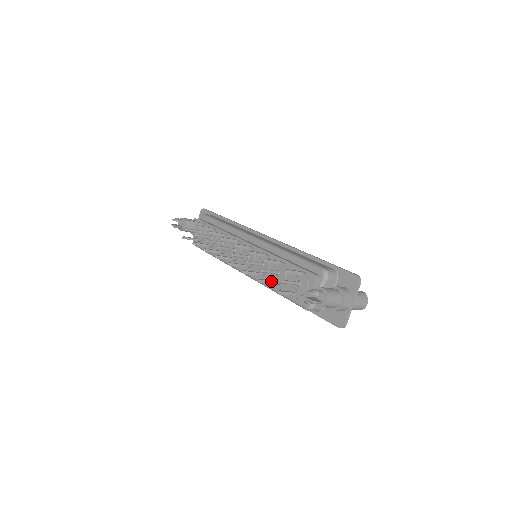
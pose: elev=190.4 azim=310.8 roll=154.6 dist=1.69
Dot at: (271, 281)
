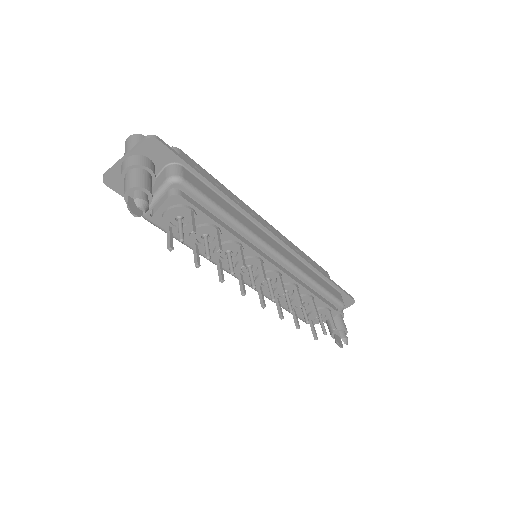
Dot at: (296, 314)
